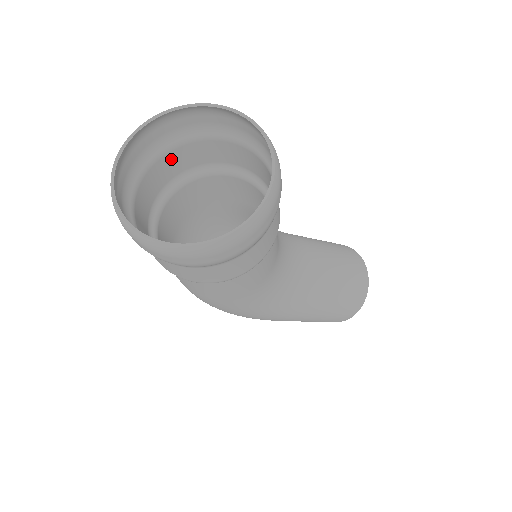
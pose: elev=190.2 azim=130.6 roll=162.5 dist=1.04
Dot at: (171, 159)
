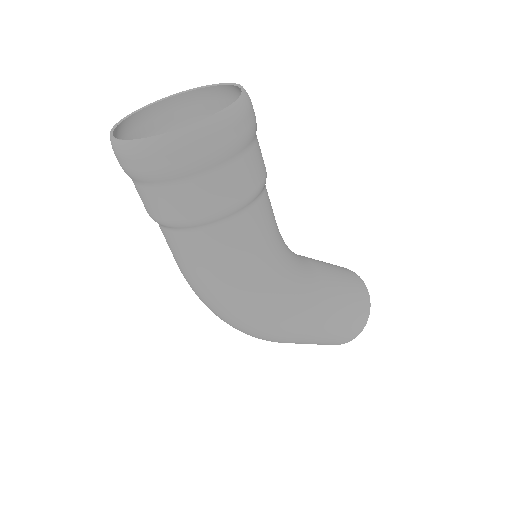
Dot at: occluded
